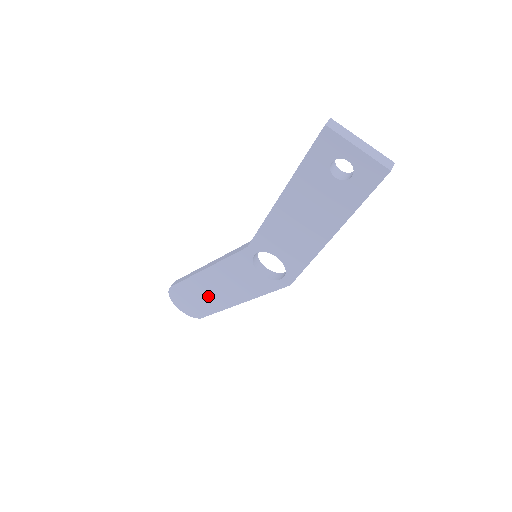
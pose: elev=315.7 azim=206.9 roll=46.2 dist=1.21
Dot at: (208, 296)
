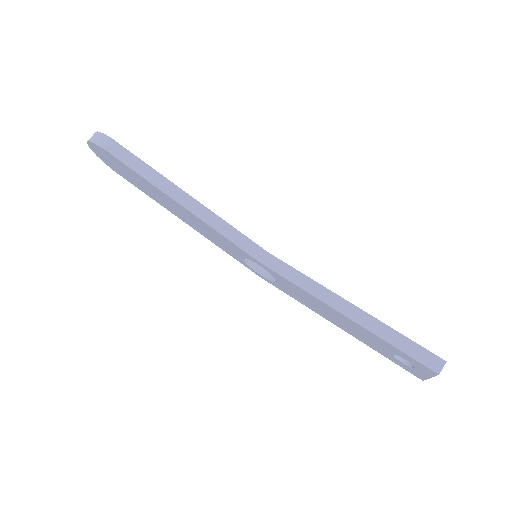
Dot at: (154, 194)
